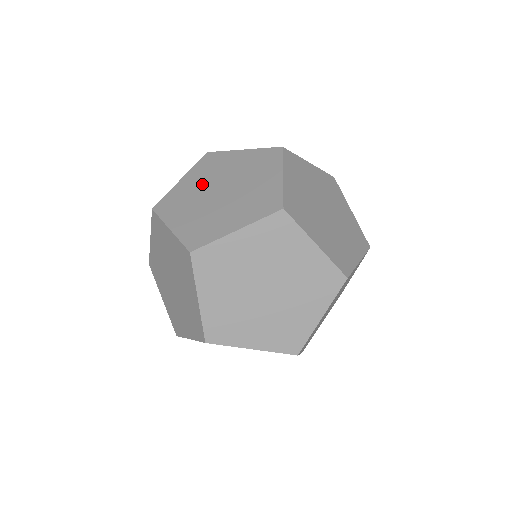
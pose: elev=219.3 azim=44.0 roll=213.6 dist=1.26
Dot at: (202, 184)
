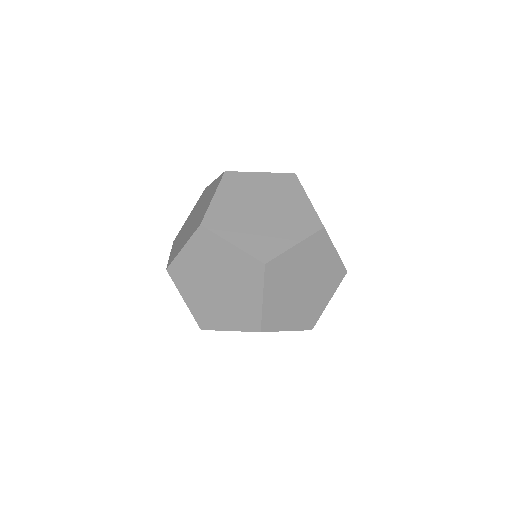
Dot at: (200, 292)
